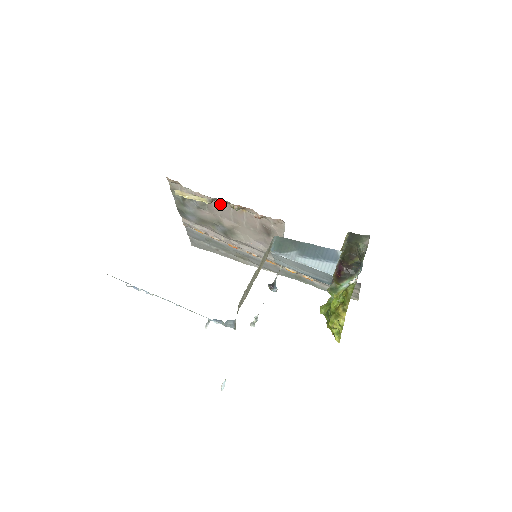
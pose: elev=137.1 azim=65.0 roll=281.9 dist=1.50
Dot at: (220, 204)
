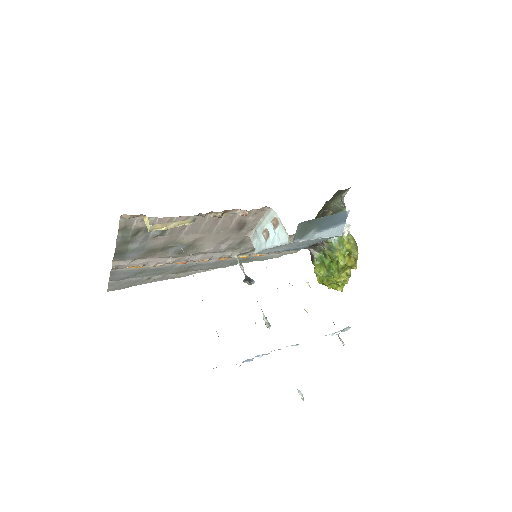
Dot at: occluded
